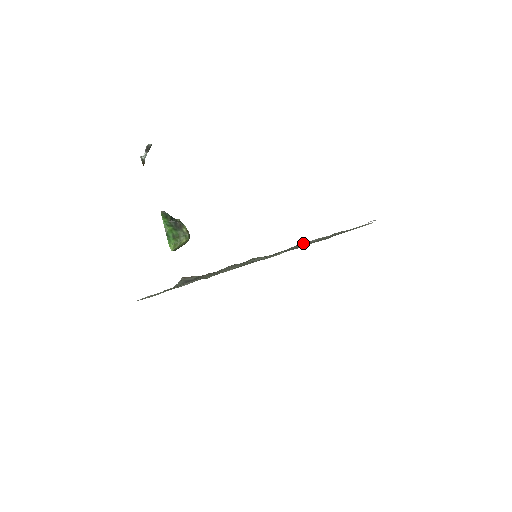
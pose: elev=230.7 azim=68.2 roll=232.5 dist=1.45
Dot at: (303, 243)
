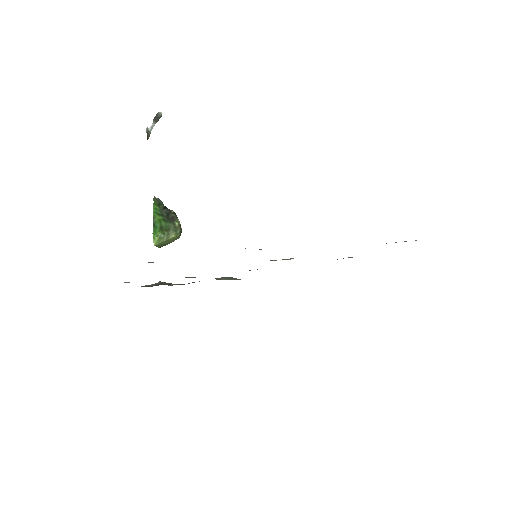
Dot at: occluded
